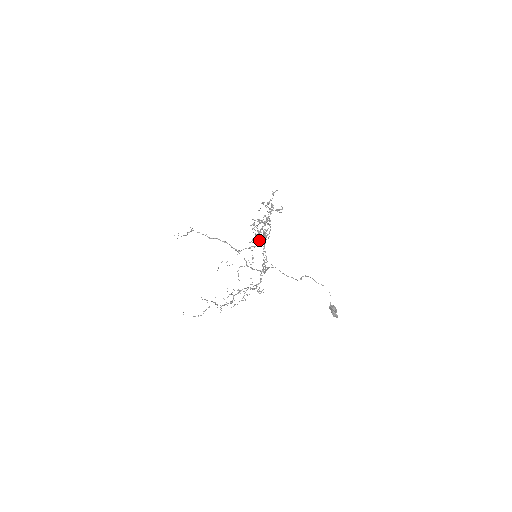
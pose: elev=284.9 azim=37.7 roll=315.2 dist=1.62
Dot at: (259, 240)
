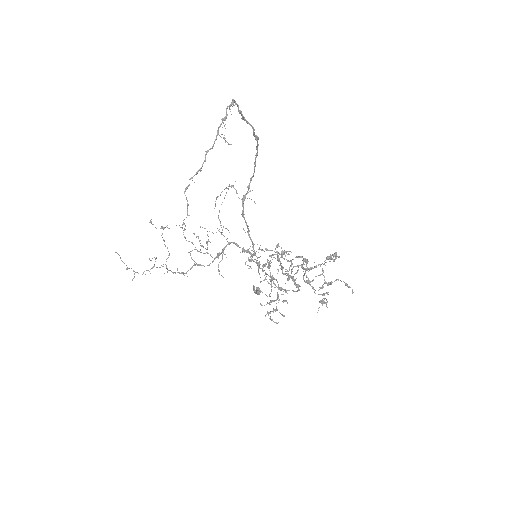
Dot at: occluded
